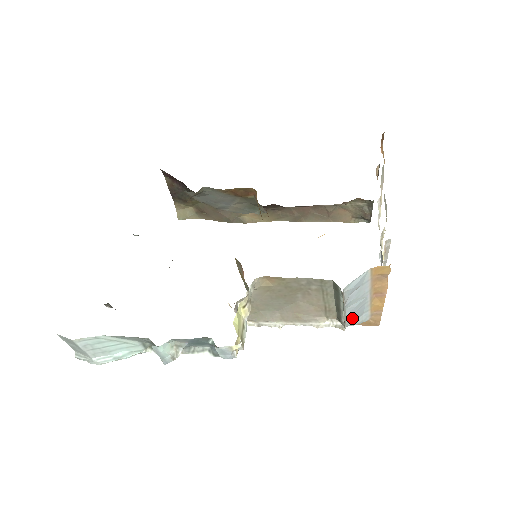
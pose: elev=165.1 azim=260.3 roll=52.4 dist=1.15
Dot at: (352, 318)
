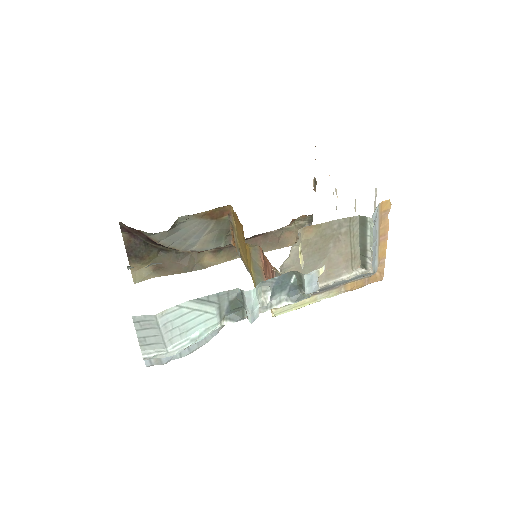
Dot at: (372, 262)
